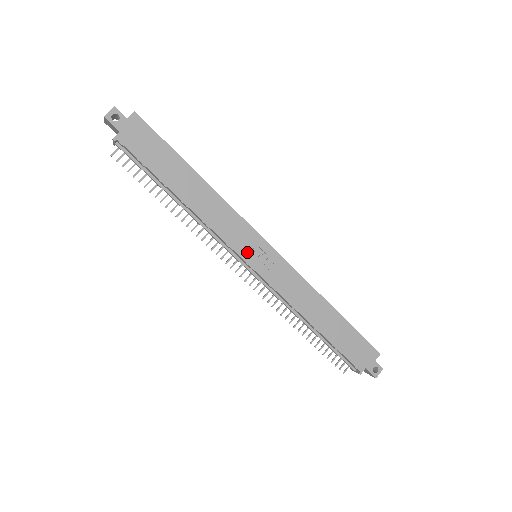
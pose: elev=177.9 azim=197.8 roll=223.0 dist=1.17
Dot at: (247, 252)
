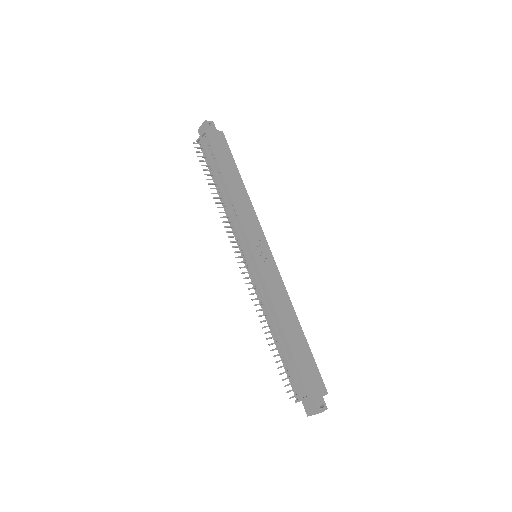
Dot at: (254, 243)
